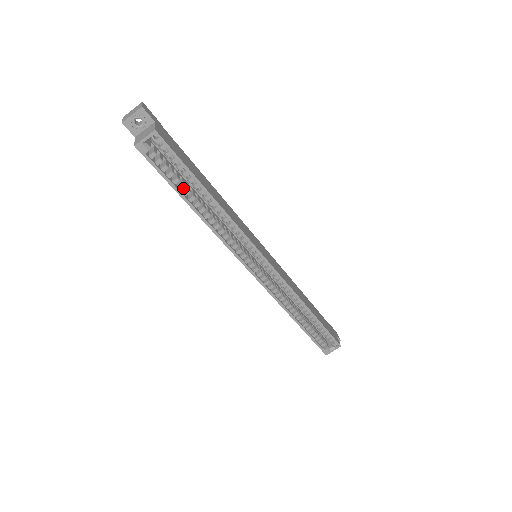
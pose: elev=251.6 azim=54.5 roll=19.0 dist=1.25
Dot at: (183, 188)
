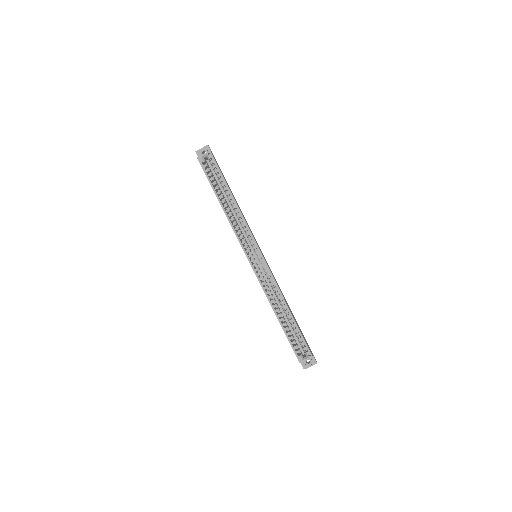
Dot at: (217, 189)
